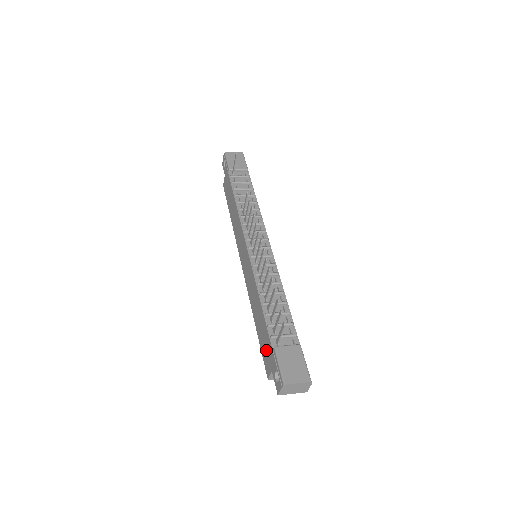
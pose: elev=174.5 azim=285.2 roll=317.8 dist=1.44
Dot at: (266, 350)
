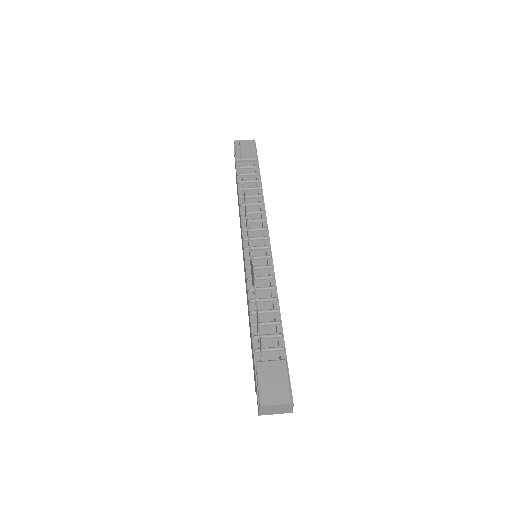
Dot at: (253, 363)
